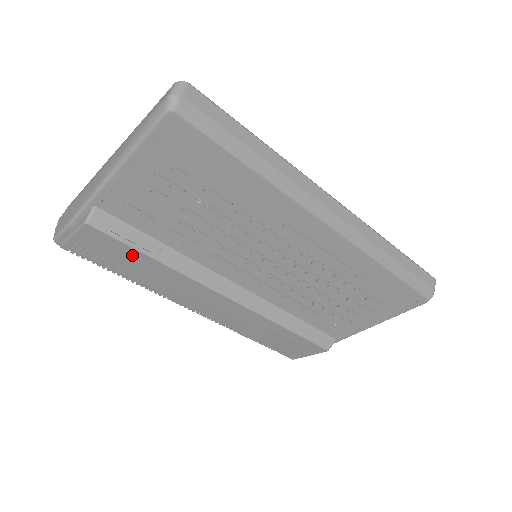
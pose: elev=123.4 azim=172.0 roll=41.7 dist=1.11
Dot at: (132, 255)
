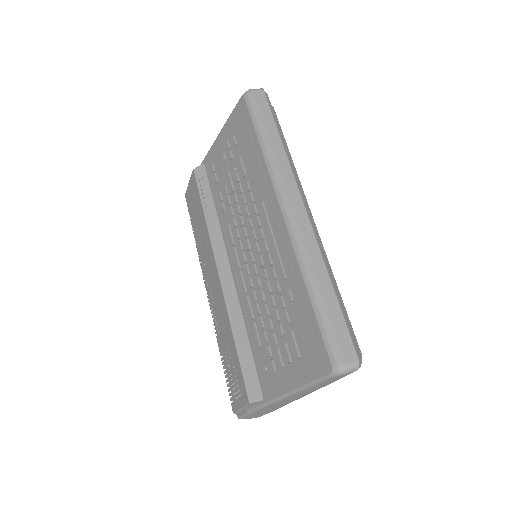
Dot at: (199, 205)
